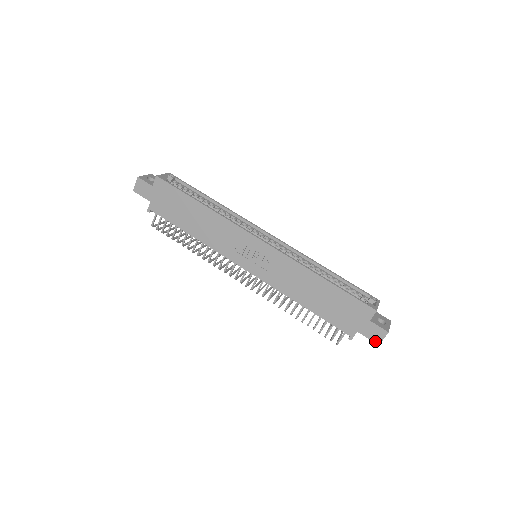
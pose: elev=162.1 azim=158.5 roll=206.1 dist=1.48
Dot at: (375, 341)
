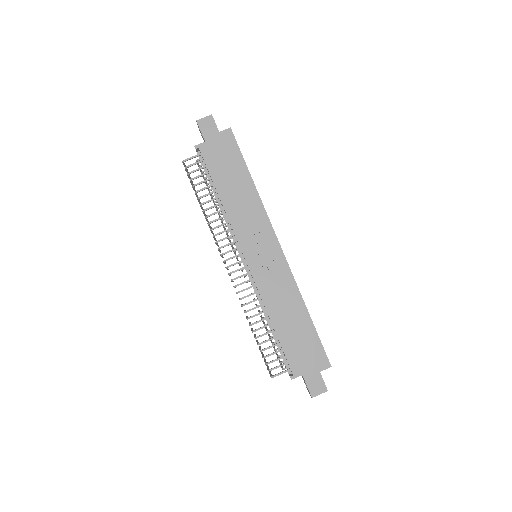
Dot at: (311, 392)
